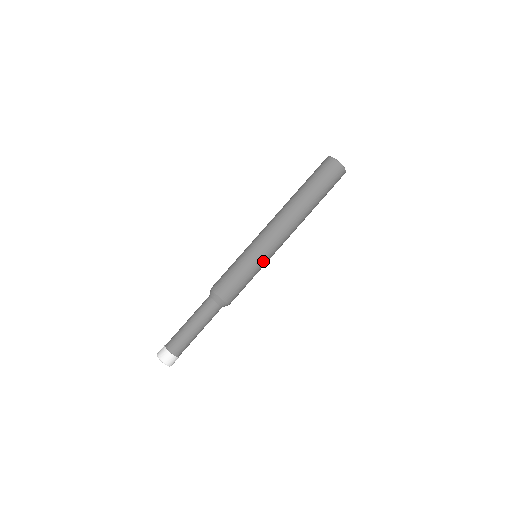
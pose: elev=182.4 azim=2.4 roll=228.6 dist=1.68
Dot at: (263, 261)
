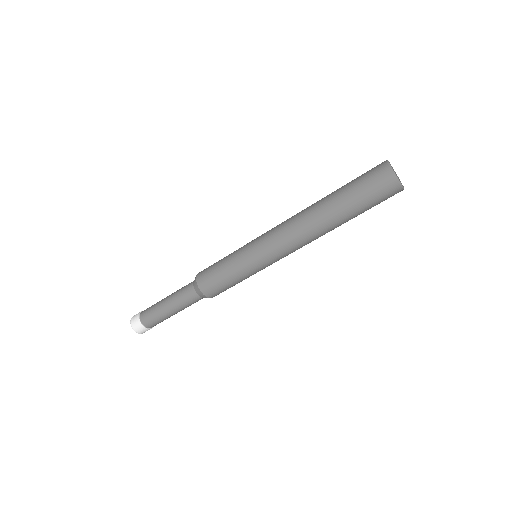
Dot at: (255, 263)
